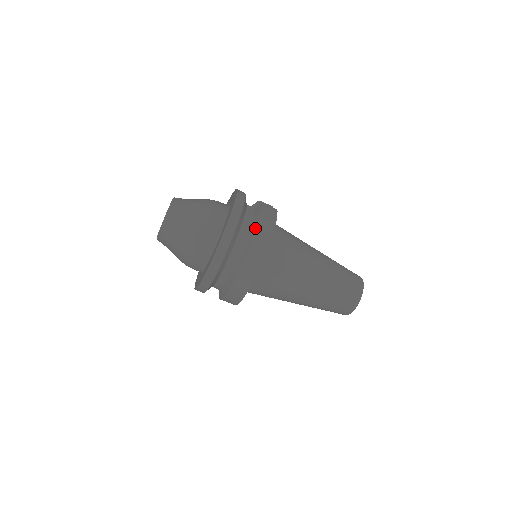
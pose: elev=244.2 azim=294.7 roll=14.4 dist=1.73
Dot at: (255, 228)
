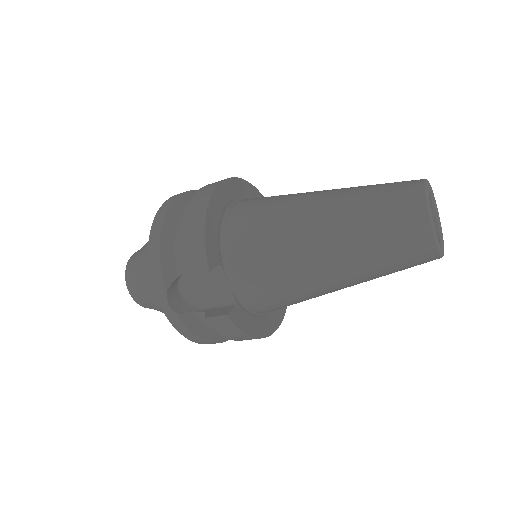
Dot at: (236, 340)
